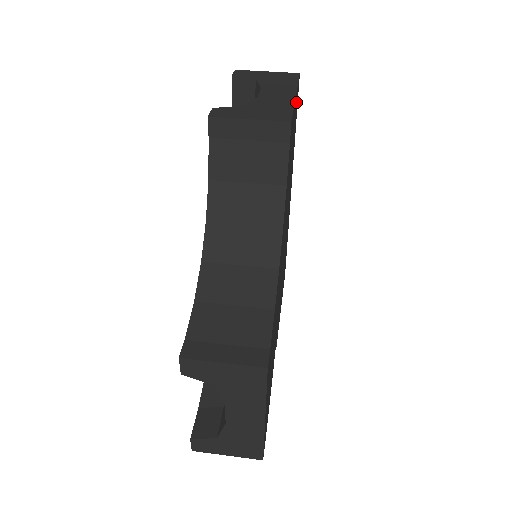
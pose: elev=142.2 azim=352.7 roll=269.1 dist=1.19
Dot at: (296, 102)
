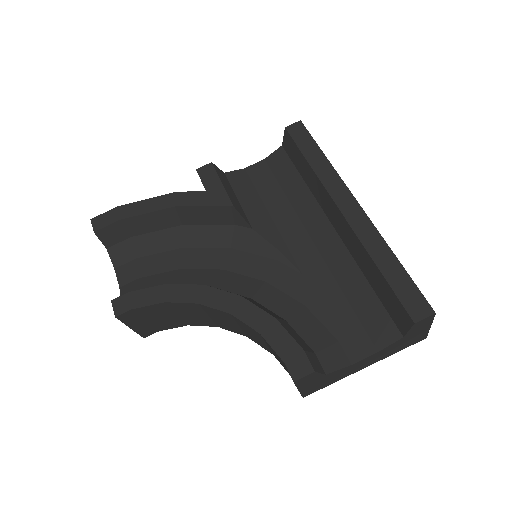
Dot at: occluded
